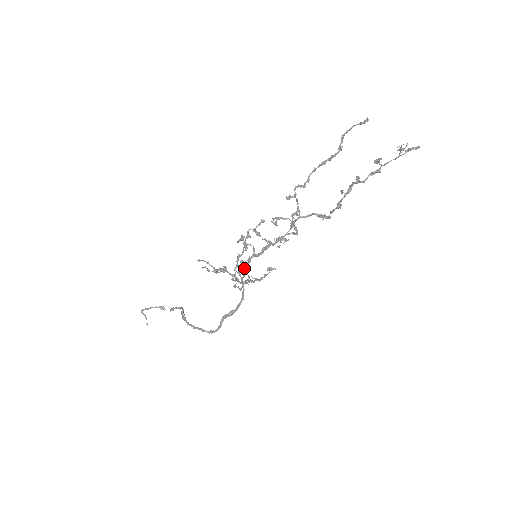
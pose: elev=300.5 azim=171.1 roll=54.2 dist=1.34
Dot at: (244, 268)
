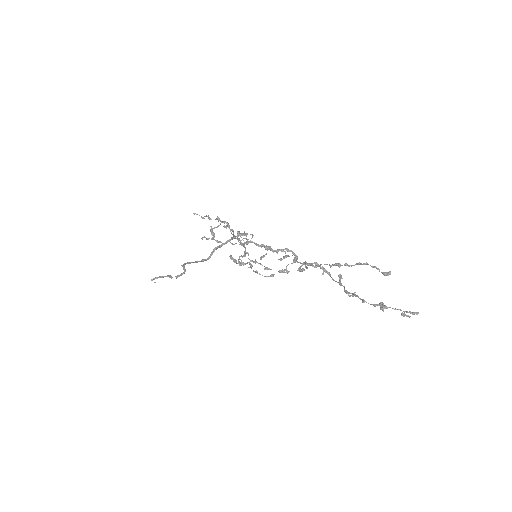
Dot at: (241, 243)
